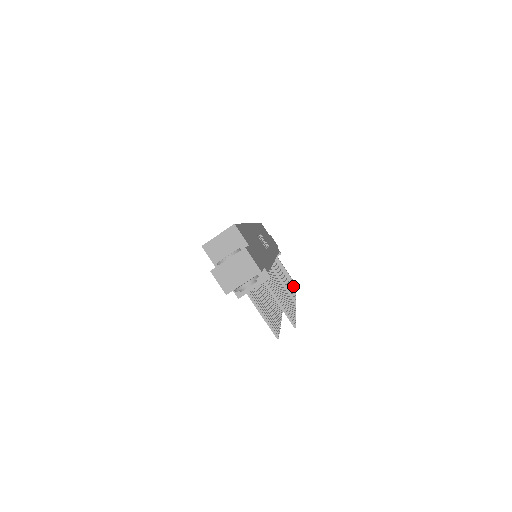
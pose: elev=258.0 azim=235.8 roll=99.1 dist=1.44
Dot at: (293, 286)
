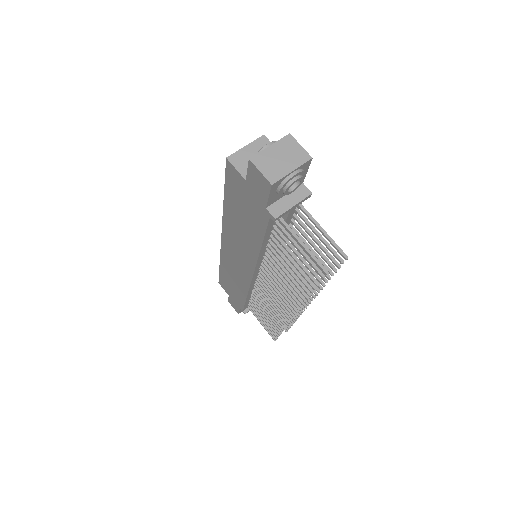
Dot at: occluded
